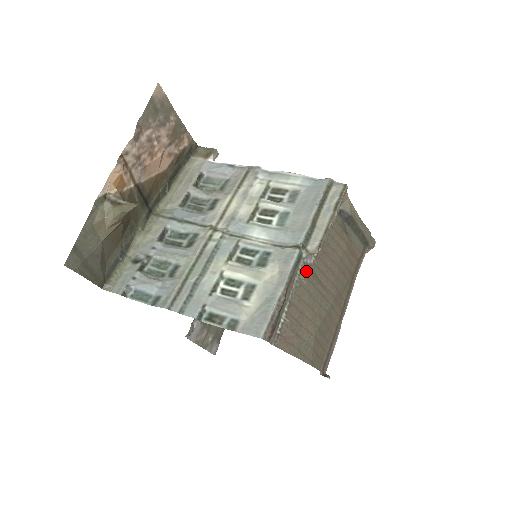
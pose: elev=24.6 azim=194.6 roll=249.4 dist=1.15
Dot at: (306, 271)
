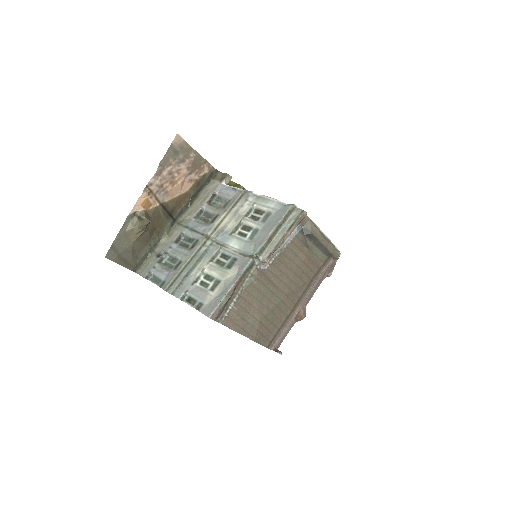
Dot at: (257, 274)
